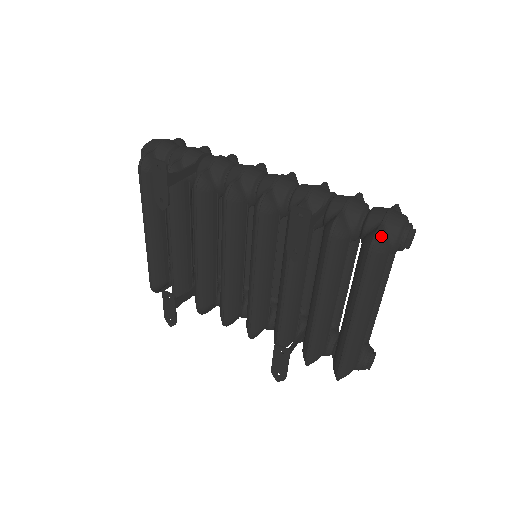
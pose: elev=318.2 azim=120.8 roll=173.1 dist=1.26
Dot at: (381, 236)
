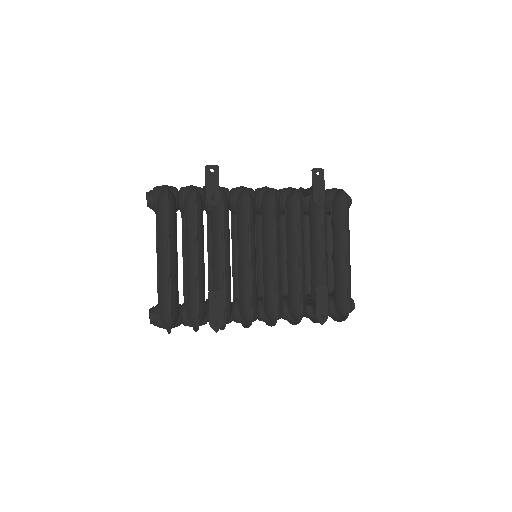
Dot at: occluded
